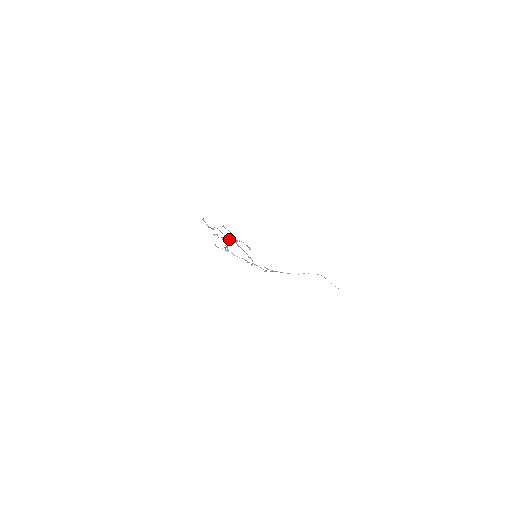
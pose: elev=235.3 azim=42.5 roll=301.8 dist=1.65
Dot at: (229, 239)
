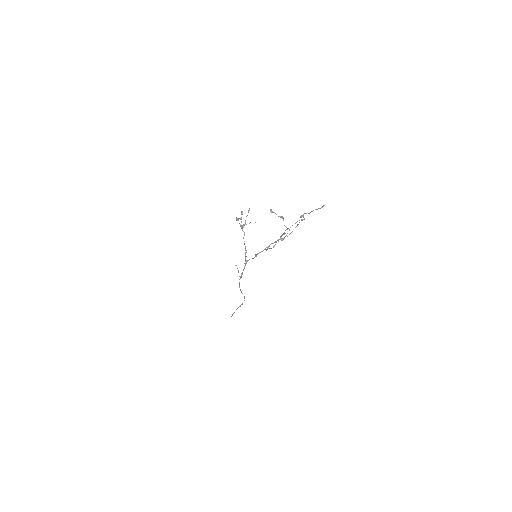
Dot at: occluded
